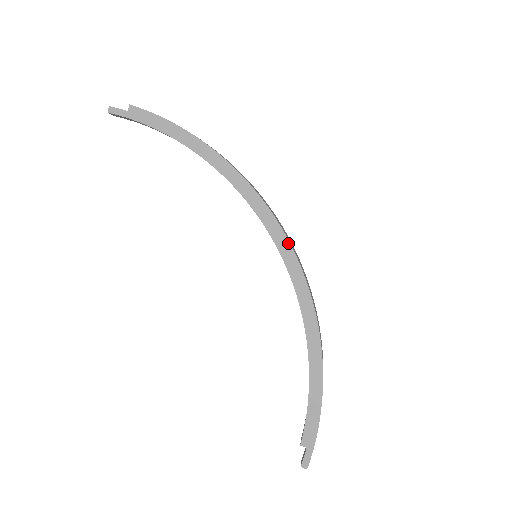
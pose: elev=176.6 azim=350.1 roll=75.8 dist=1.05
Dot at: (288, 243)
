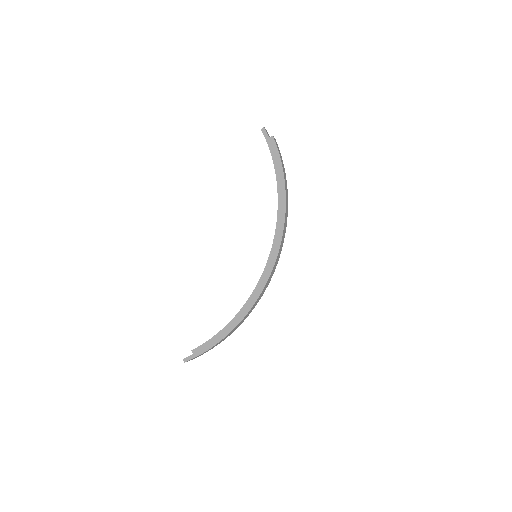
Dot at: (273, 265)
